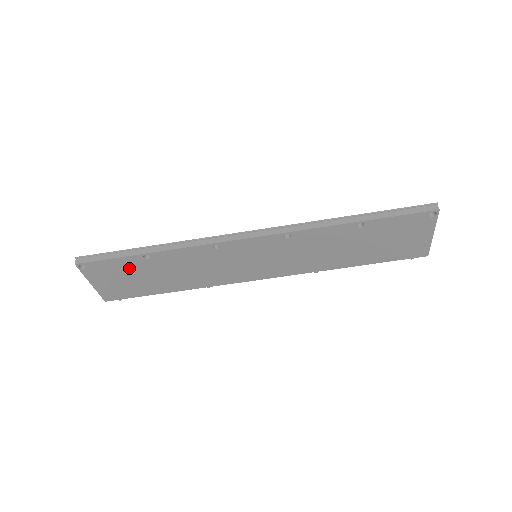
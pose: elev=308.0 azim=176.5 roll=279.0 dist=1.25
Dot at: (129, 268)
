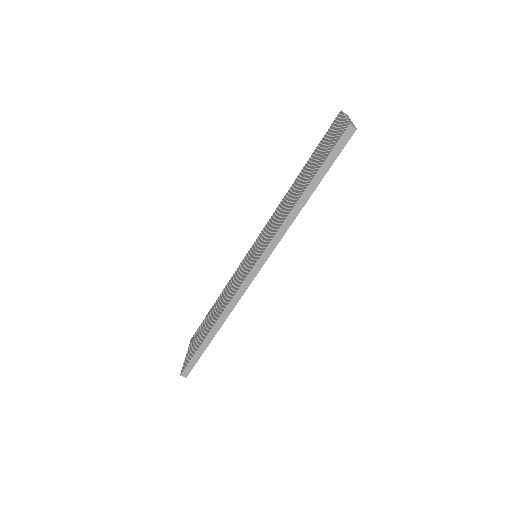
Dot at: occluded
